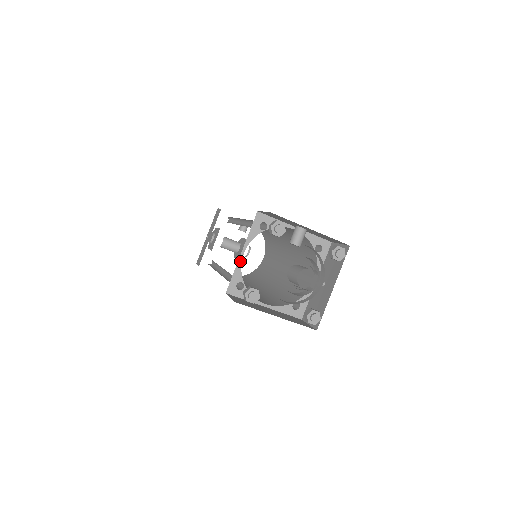
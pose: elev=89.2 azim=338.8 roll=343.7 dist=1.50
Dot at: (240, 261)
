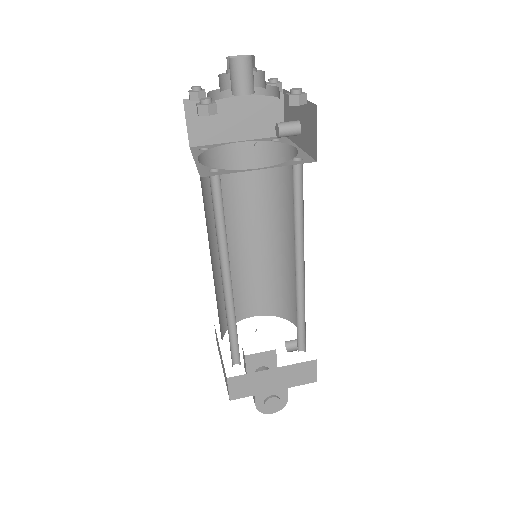
Dot at: (229, 143)
